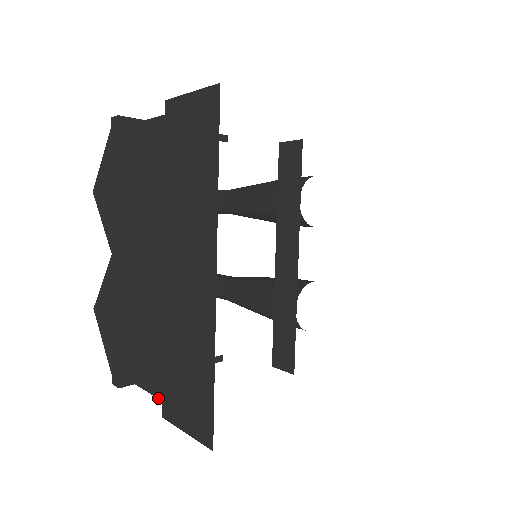
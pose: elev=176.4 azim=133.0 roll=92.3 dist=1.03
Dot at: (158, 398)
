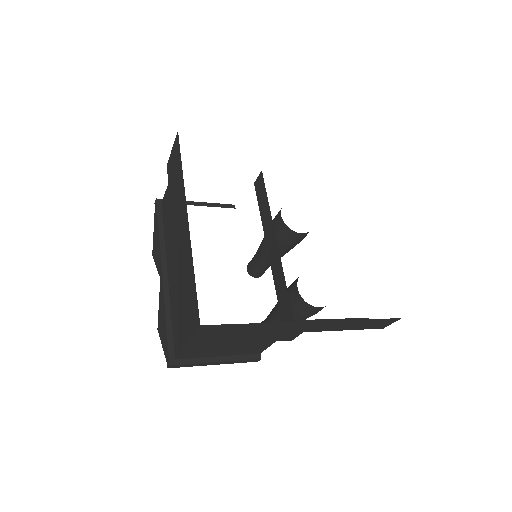
Dot at: occluded
